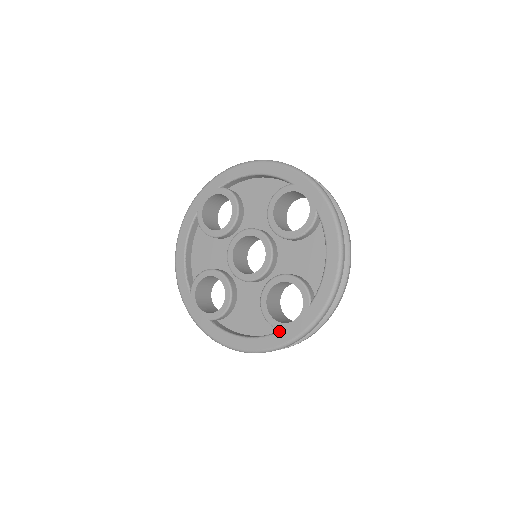
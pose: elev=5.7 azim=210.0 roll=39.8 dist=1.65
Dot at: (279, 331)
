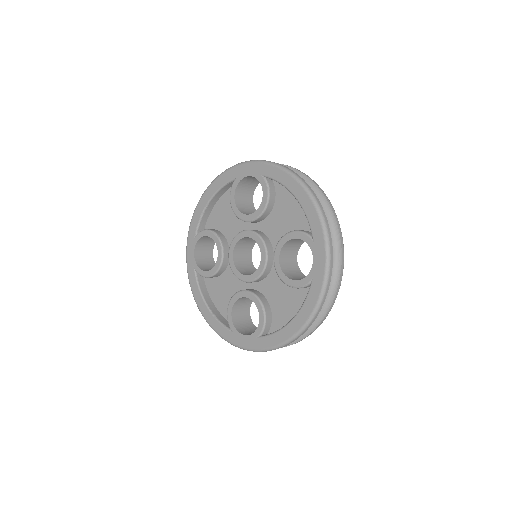
Dot at: (229, 329)
